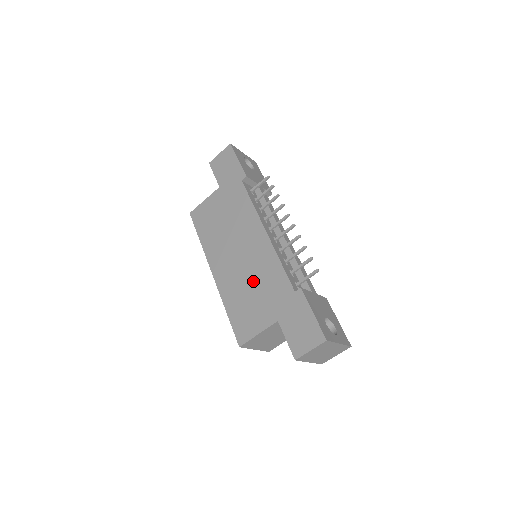
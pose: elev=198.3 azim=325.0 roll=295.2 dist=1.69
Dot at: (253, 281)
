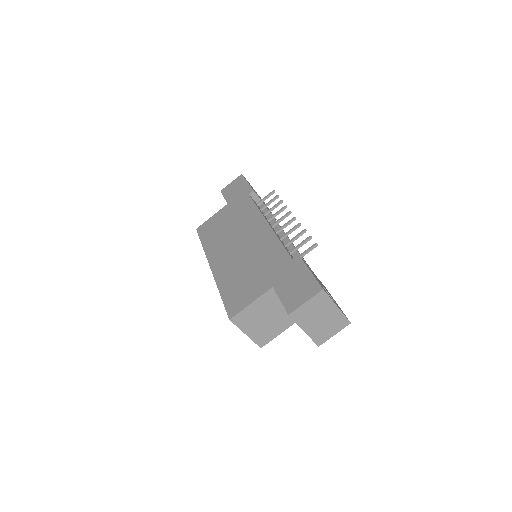
Dot at: (251, 262)
